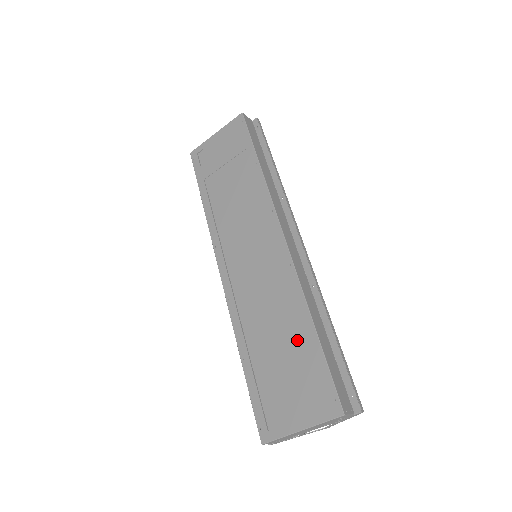
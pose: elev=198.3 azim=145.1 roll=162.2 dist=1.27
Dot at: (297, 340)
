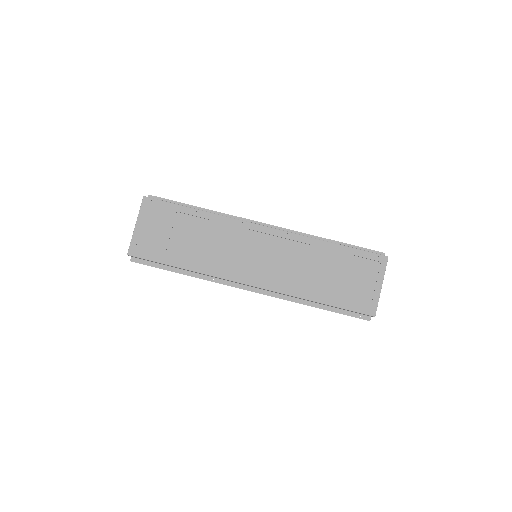
Dot at: (333, 259)
